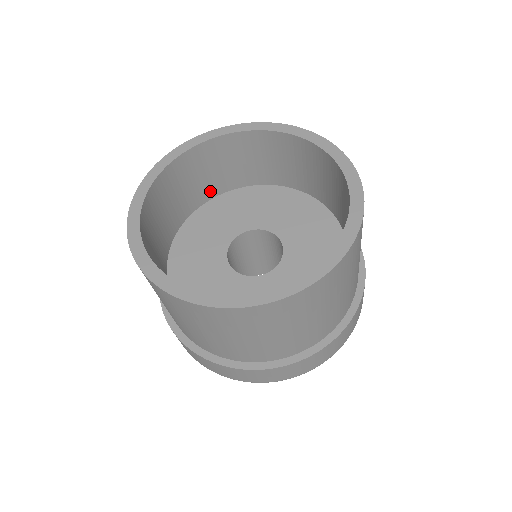
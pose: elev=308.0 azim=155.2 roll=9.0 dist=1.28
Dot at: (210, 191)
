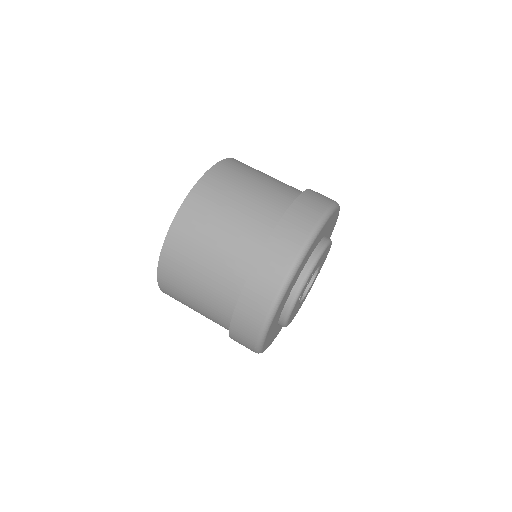
Dot at: occluded
